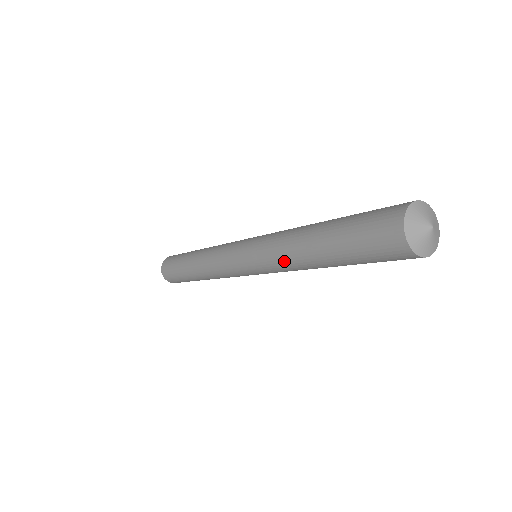
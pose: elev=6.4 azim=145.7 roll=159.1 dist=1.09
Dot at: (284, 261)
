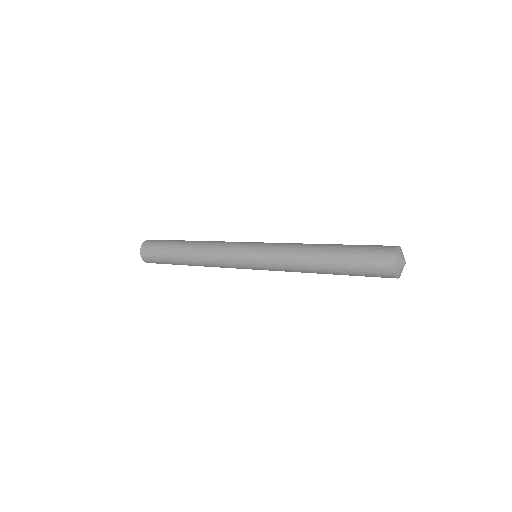
Dot at: (296, 271)
